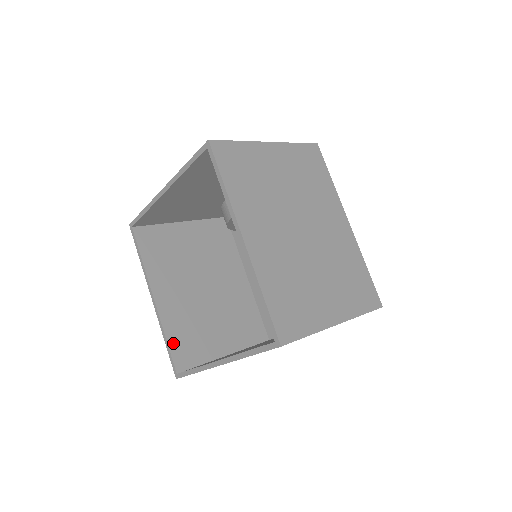
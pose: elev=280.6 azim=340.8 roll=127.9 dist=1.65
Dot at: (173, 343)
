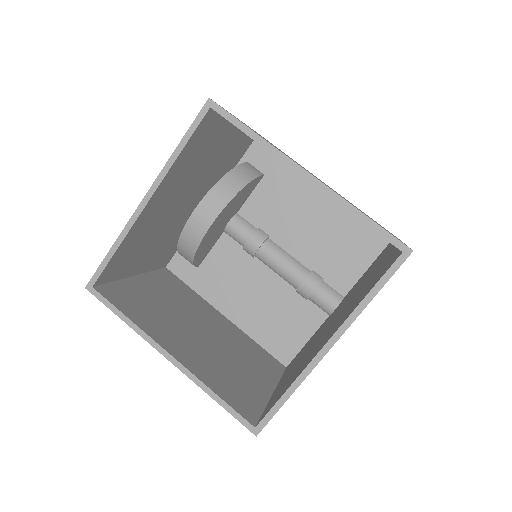
Dot at: (225, 396)
